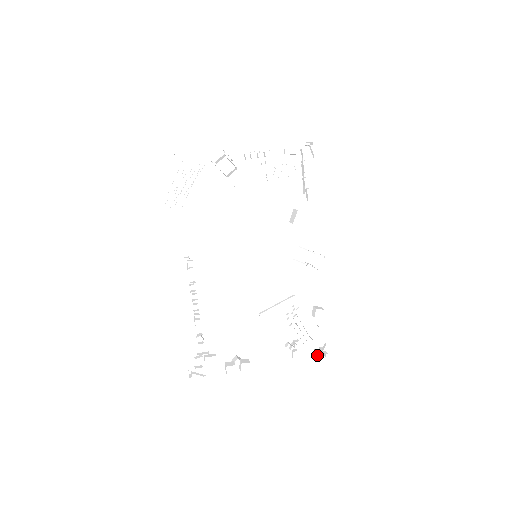
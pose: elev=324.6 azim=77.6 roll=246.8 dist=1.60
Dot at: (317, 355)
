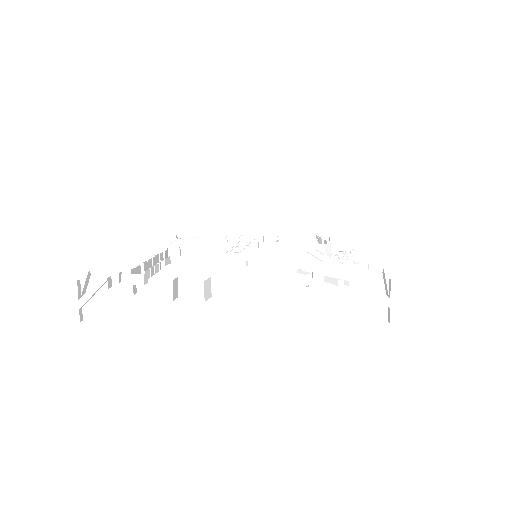
Dot at: (369, 283)
